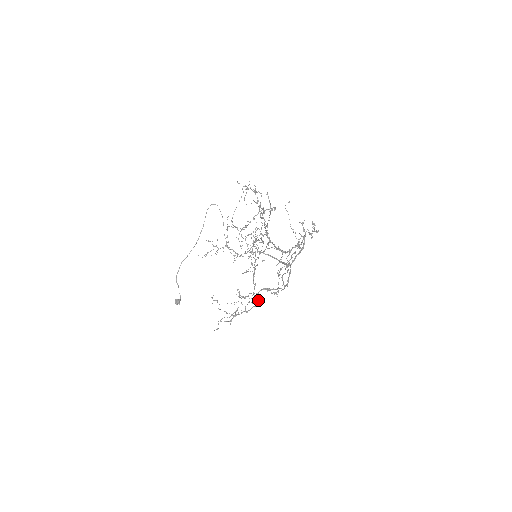
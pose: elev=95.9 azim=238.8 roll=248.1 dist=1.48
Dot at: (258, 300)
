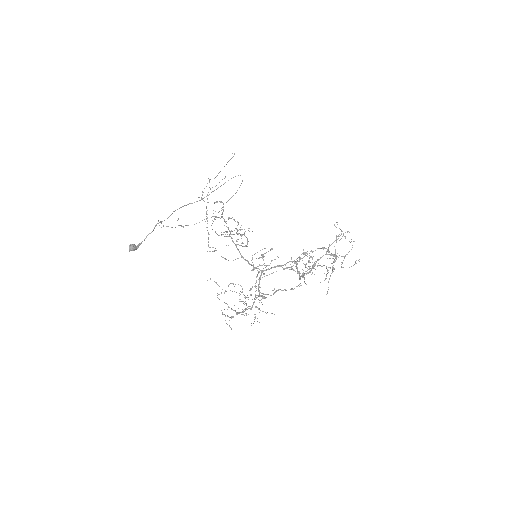
Dot at: occluded
